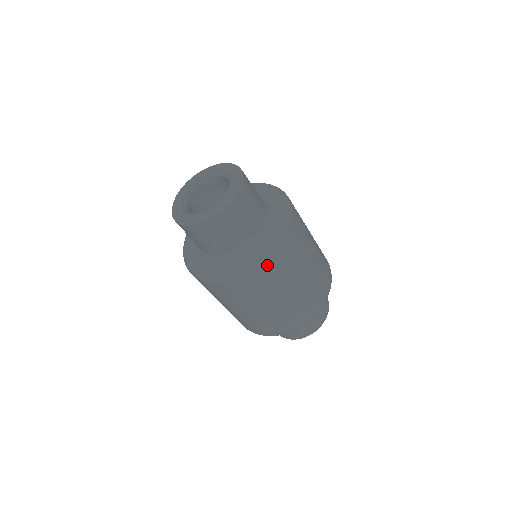
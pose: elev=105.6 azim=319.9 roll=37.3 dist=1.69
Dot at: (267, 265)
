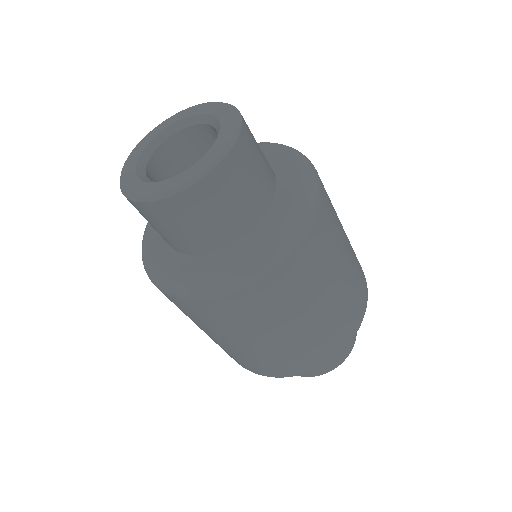
Dot at: (227, 301)
